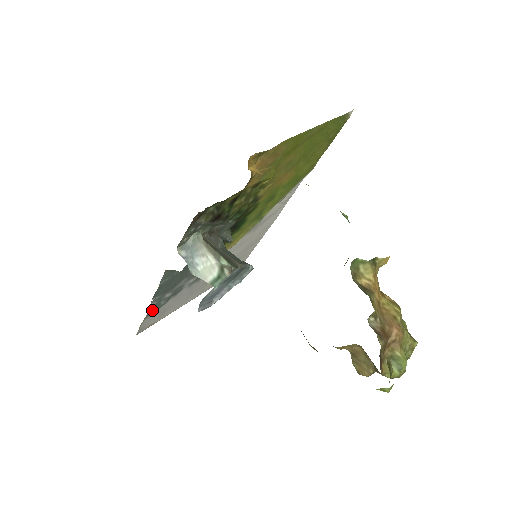
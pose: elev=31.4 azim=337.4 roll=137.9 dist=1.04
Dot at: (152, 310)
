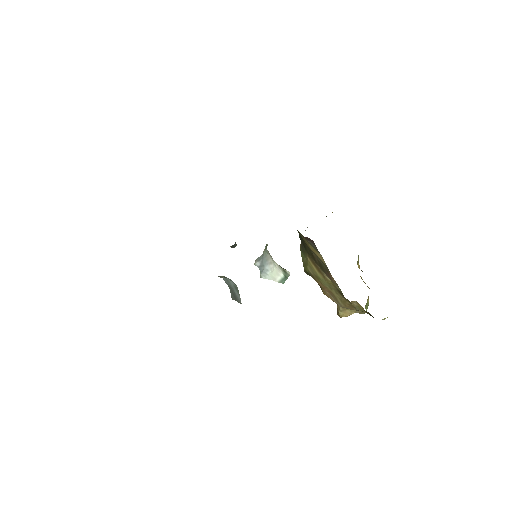
Dot at: occluded
